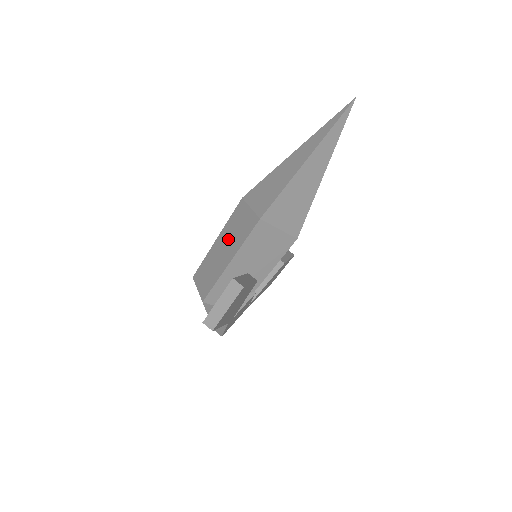
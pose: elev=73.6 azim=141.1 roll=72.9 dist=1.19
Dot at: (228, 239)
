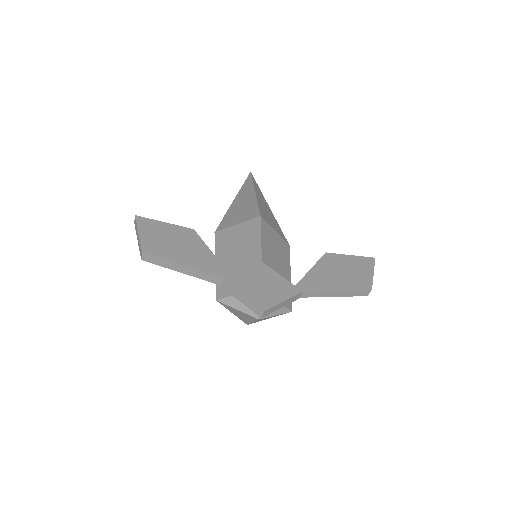
Dot at: occluded
